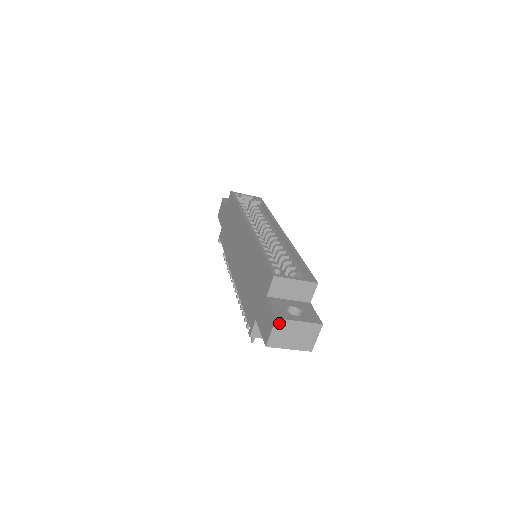
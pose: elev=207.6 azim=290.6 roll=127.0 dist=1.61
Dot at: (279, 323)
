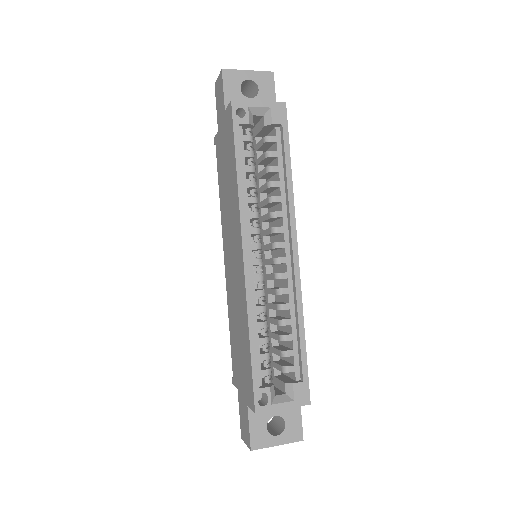
Dot at: (254, 448)
